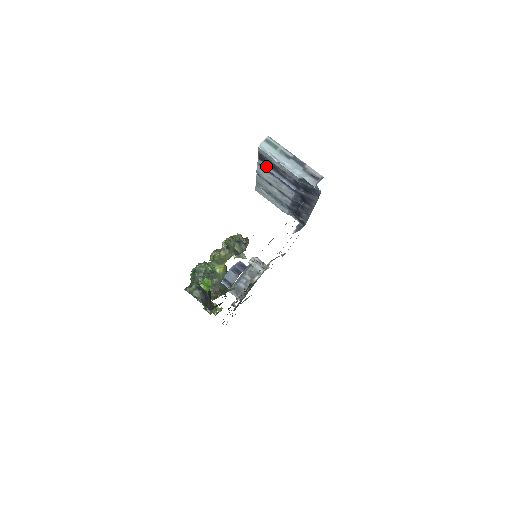
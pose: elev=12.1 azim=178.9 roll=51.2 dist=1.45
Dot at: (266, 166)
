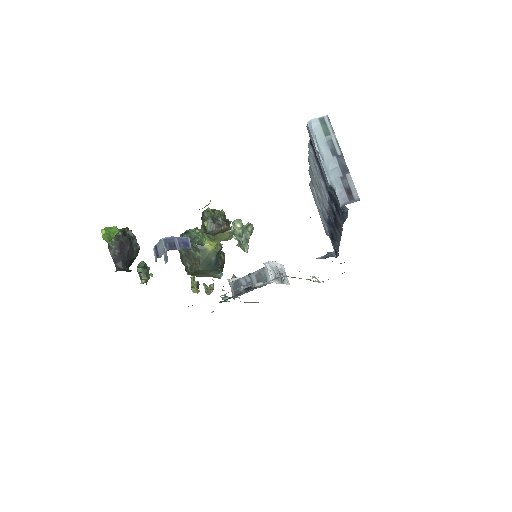
Dot at: (313, 155)
